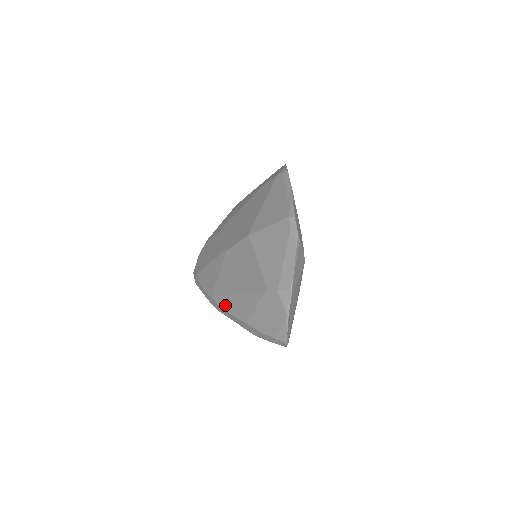
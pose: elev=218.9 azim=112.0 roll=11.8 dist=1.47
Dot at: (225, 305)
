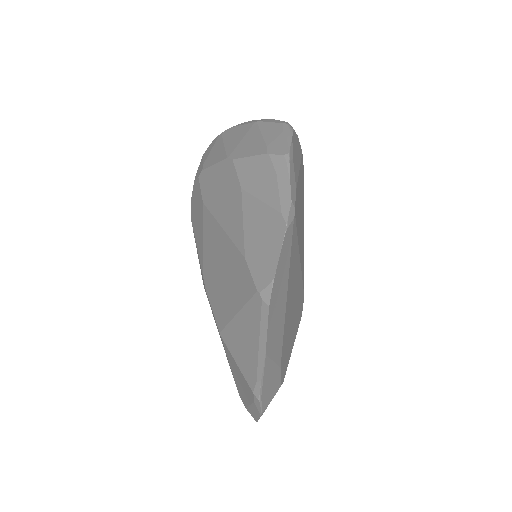
Dot at: occluded
